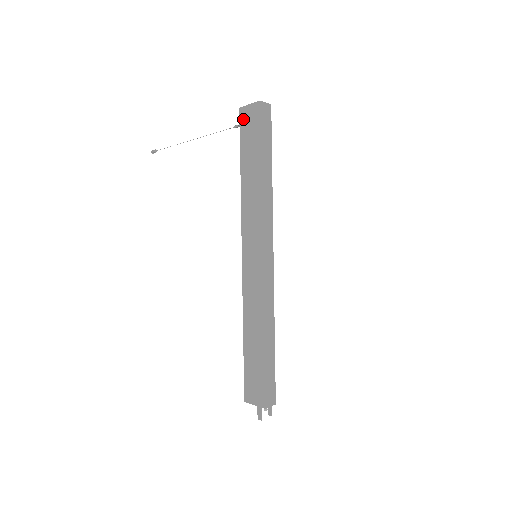
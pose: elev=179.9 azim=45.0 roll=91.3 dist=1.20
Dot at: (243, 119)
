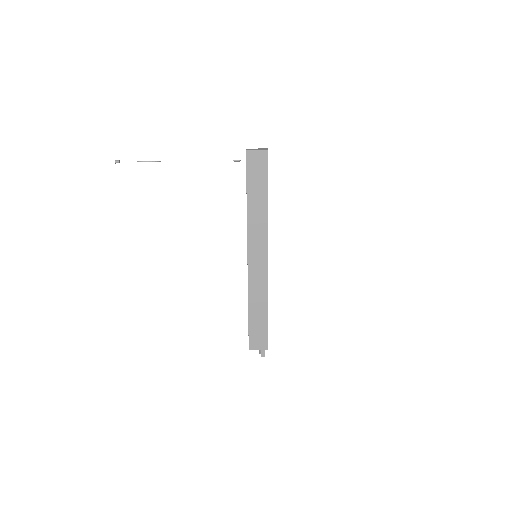
Dot at: (250, 160)
